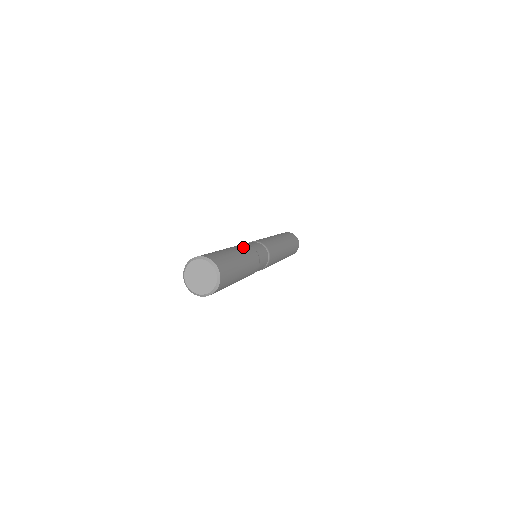
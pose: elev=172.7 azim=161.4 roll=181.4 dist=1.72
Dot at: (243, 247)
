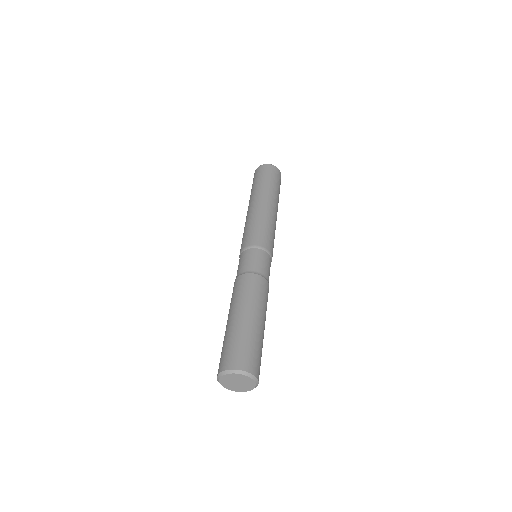
Dot at: (266, 296)
